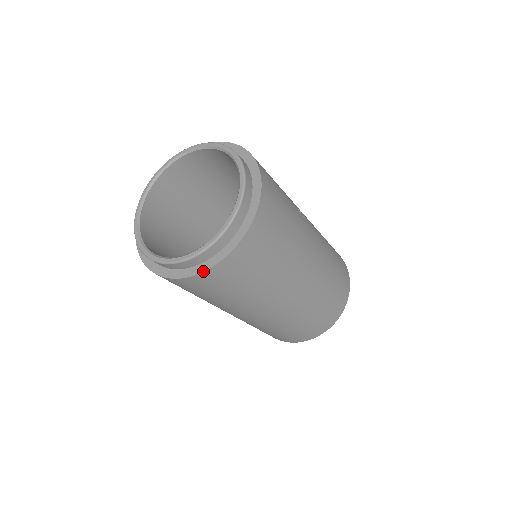
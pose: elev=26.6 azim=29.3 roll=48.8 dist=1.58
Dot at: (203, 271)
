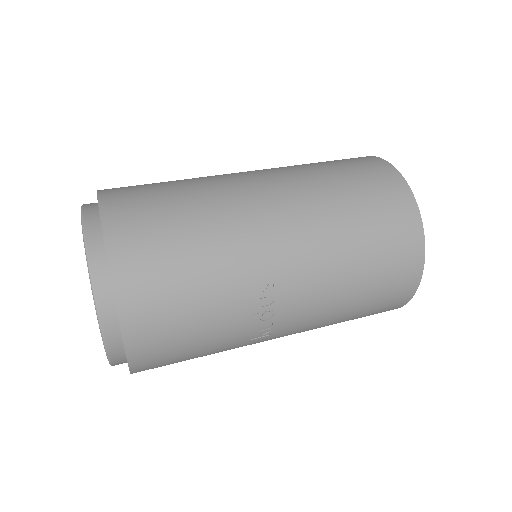
Dot at: occluded
